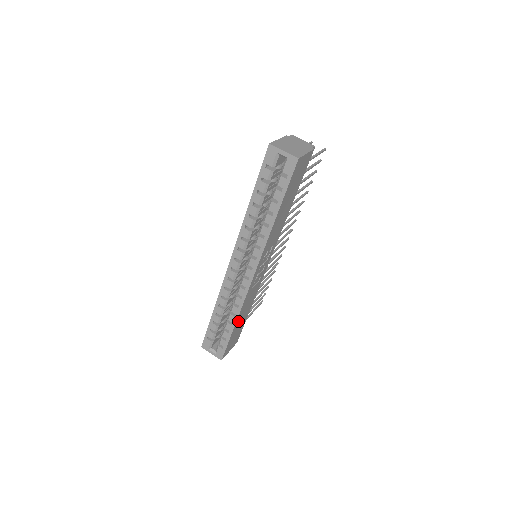
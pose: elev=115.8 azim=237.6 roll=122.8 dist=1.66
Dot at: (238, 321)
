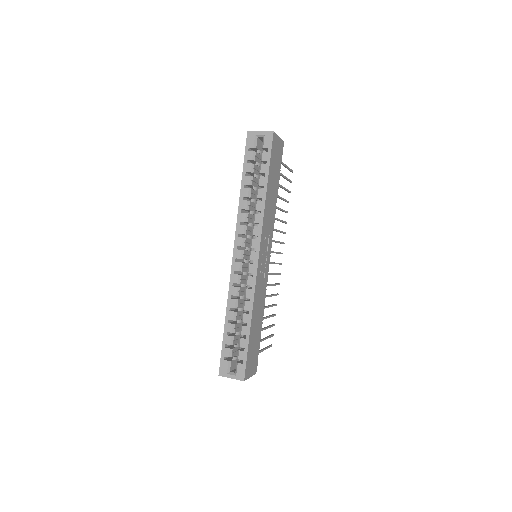
Dot at: (253, 323)
